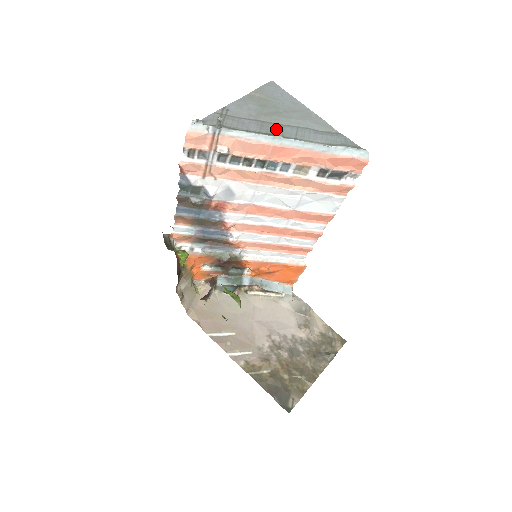
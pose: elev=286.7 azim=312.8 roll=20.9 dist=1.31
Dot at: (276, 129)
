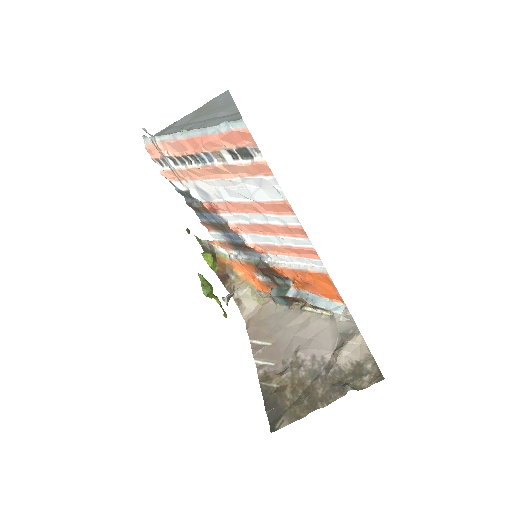
Dot at: (192, 126)
